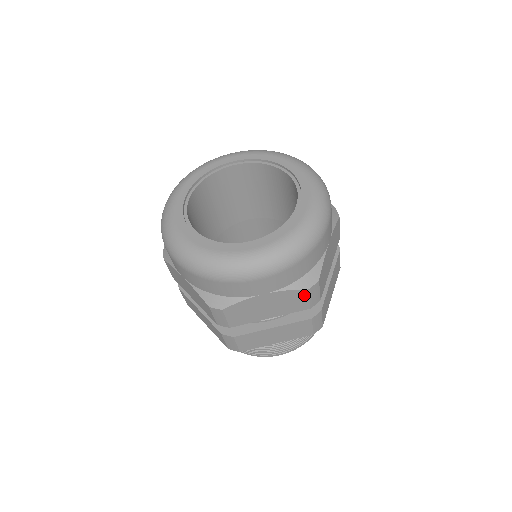
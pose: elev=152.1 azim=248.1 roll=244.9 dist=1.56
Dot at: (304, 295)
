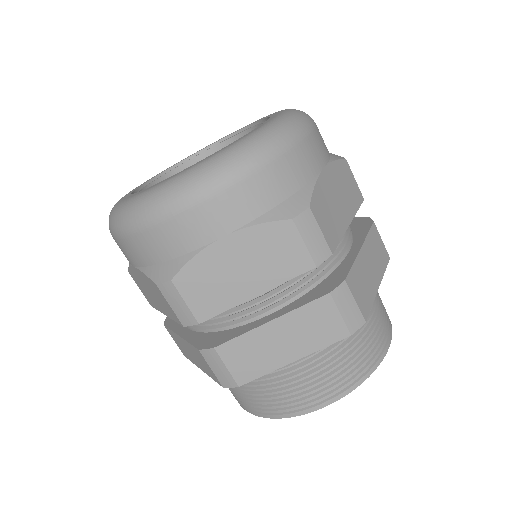
Dot at: (291, 234)
